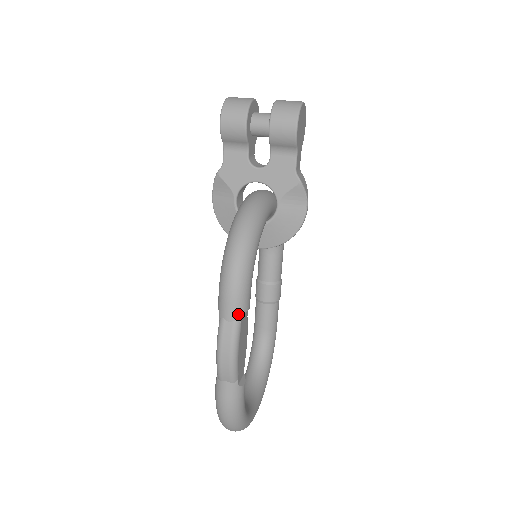
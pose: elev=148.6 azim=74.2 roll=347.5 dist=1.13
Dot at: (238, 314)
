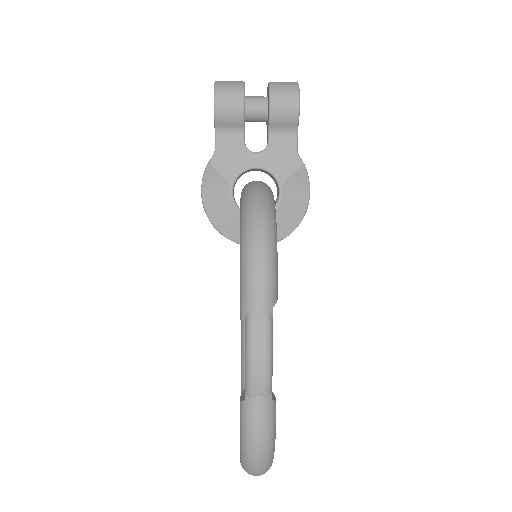
Dot at: (269, 304)
